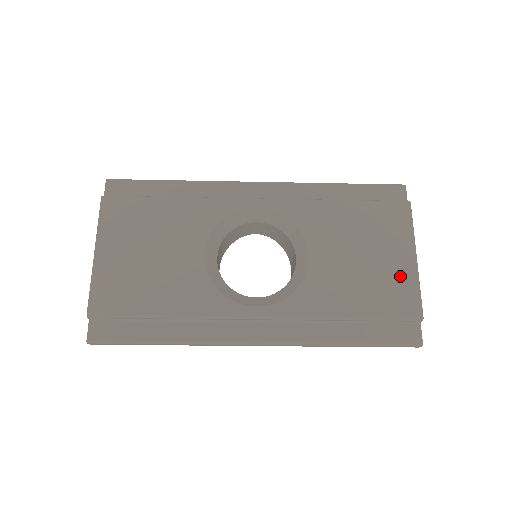
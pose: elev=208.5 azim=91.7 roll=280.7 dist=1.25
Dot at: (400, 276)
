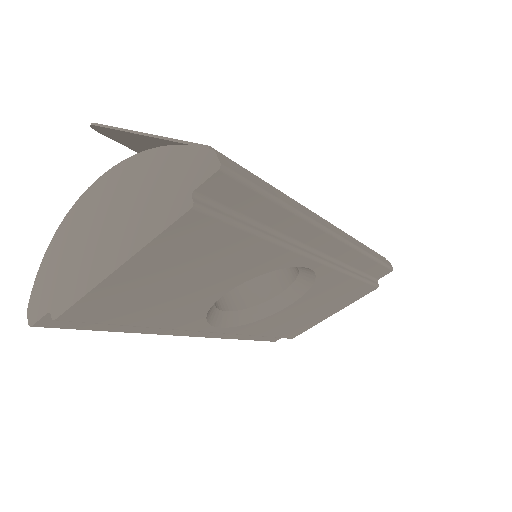
Dot at: (313, 321)
